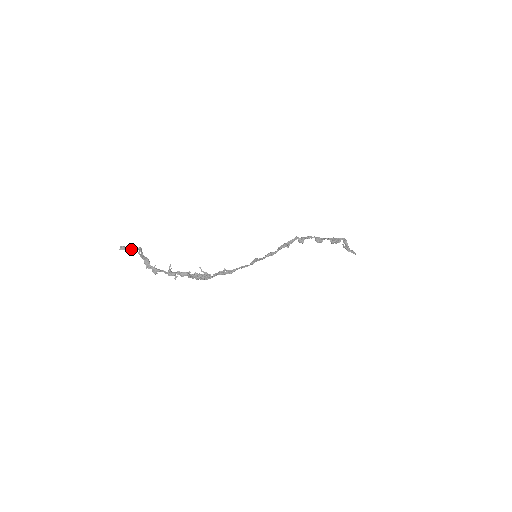
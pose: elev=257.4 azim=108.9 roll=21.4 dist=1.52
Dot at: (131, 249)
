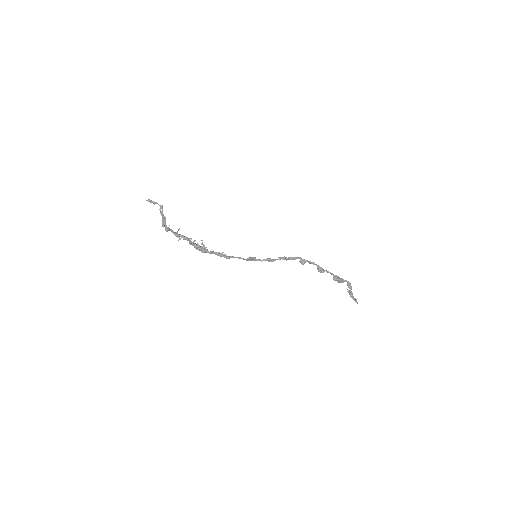
Dot at: (155, 203)
